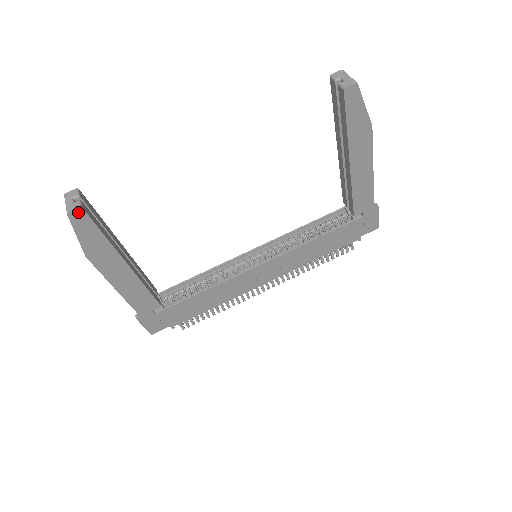
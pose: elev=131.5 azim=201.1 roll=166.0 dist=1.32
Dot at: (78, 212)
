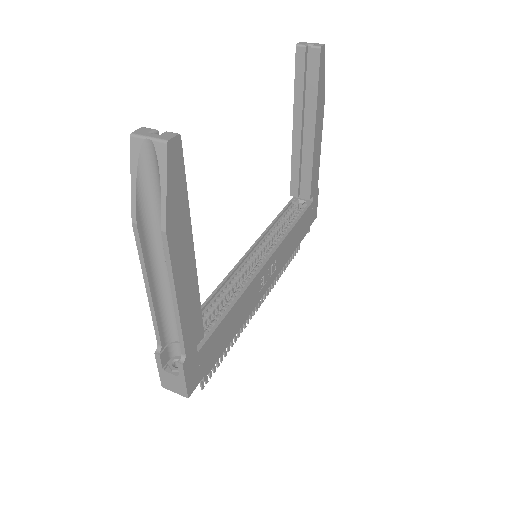
Dot at: (176, 142)
